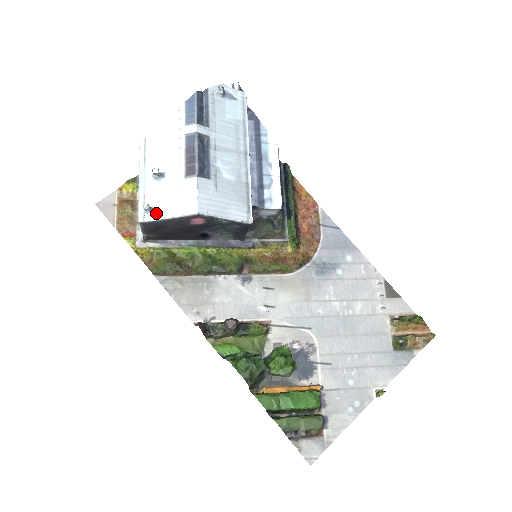
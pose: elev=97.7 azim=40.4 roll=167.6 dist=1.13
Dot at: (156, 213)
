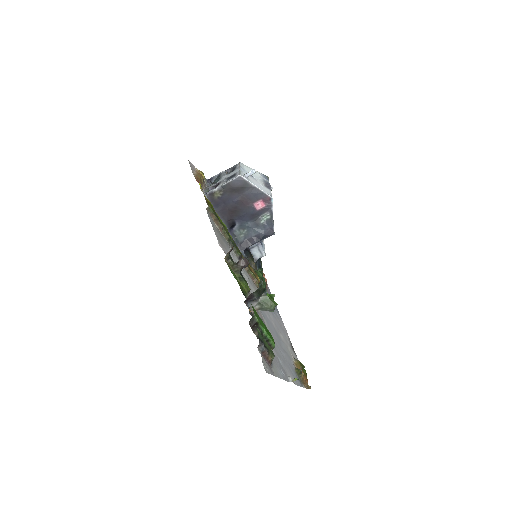
Dot at: (250, 181)
